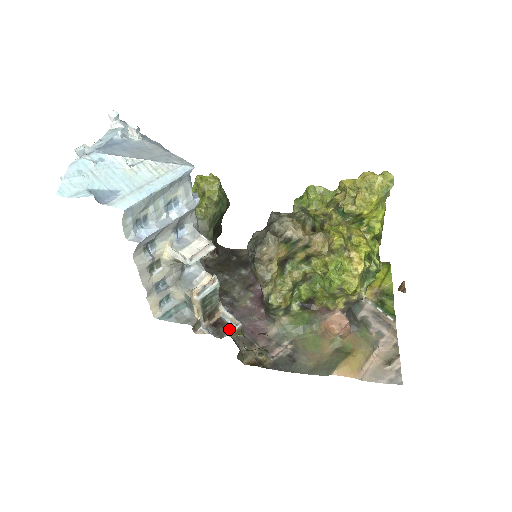
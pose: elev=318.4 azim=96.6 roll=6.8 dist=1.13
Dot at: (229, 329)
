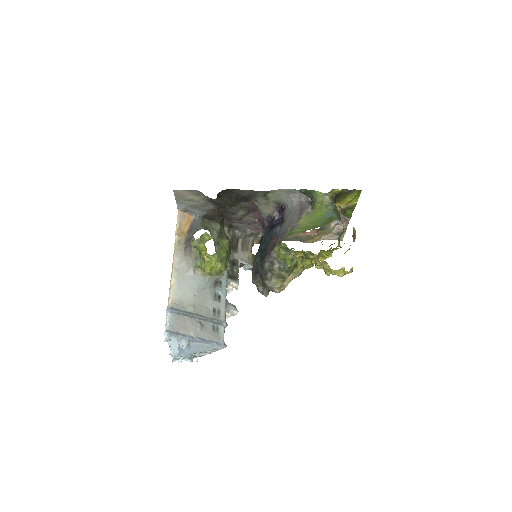
Dot at: (246, 264)
